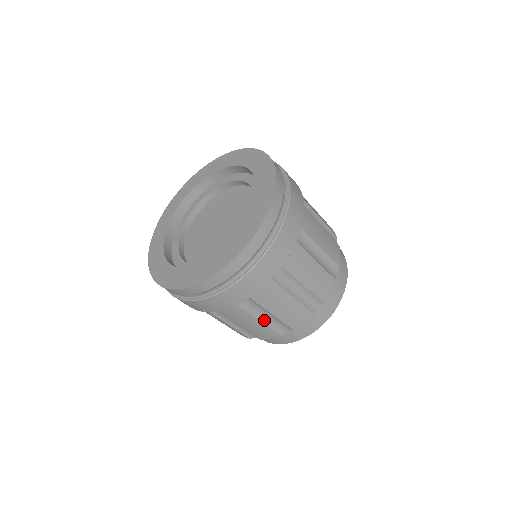
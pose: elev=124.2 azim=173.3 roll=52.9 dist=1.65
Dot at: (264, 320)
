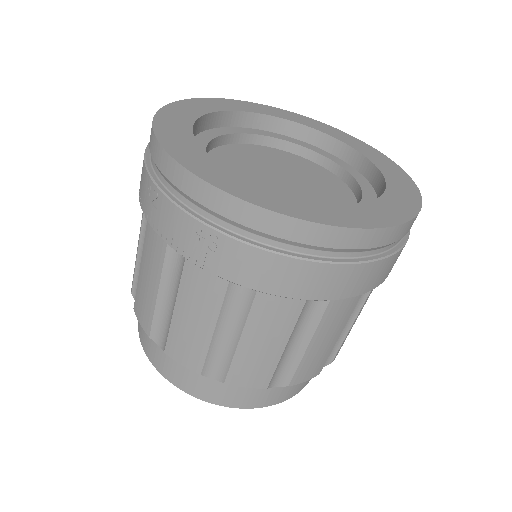
Dot at: (217, 336)
